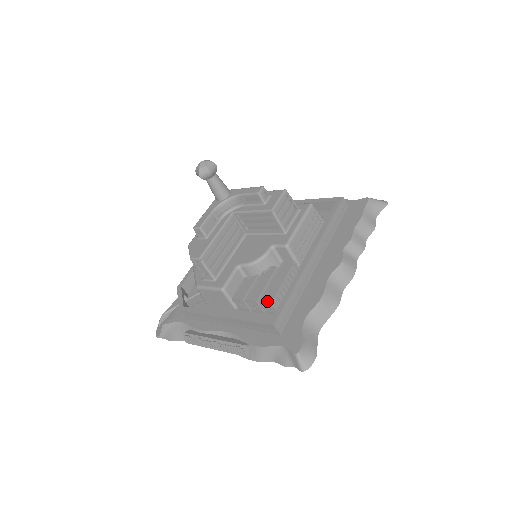
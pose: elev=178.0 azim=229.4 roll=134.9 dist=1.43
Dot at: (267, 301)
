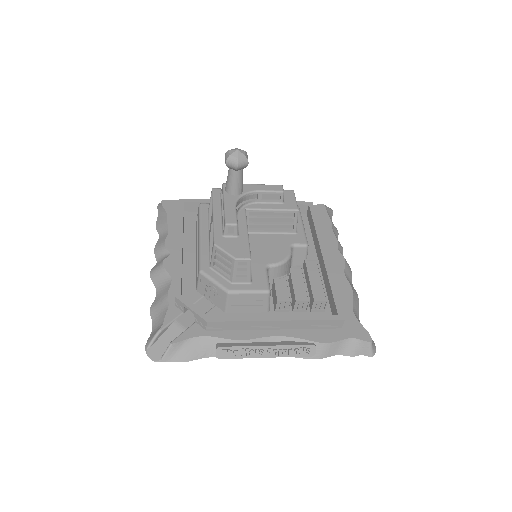
Dot at: (322, 298)
